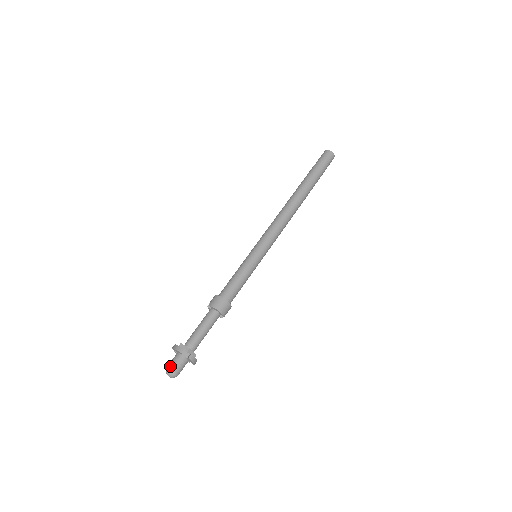
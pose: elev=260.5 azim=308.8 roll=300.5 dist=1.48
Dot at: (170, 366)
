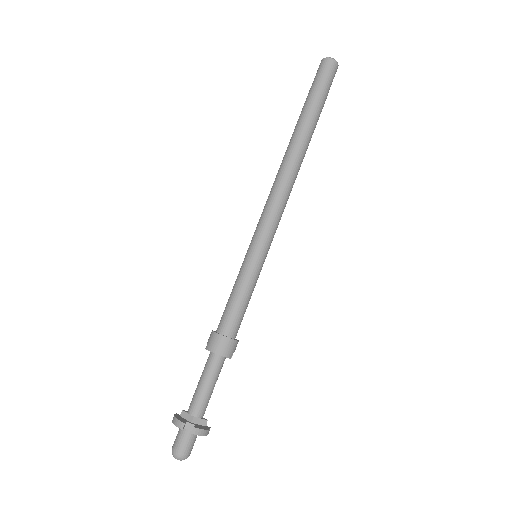
Dot at: (174, 447)
